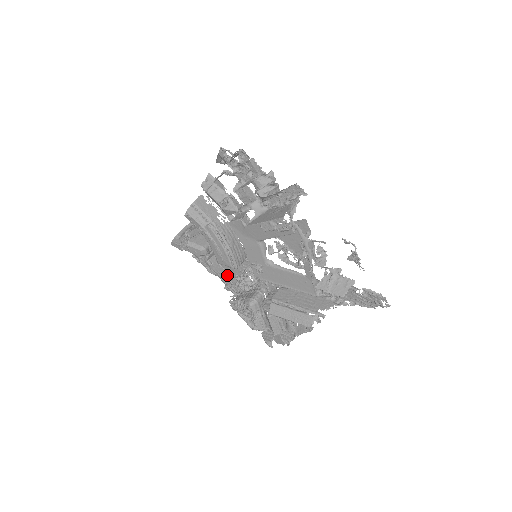
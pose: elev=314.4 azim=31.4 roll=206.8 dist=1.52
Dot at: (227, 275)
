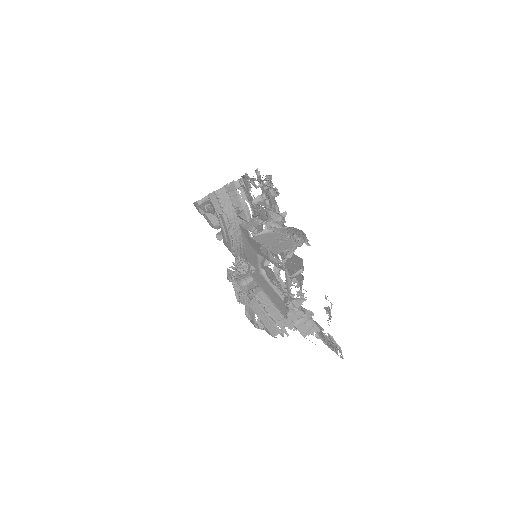
Dot at: occluded
